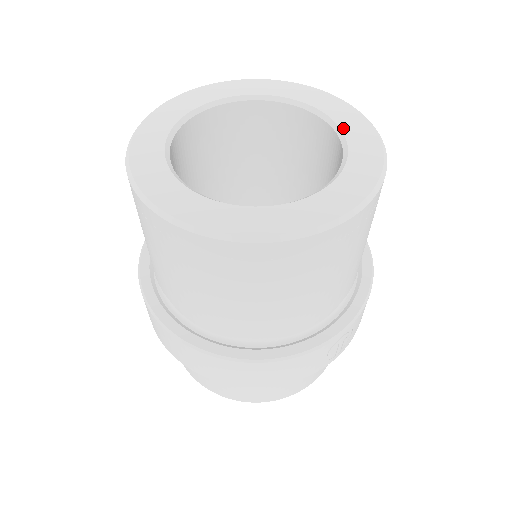
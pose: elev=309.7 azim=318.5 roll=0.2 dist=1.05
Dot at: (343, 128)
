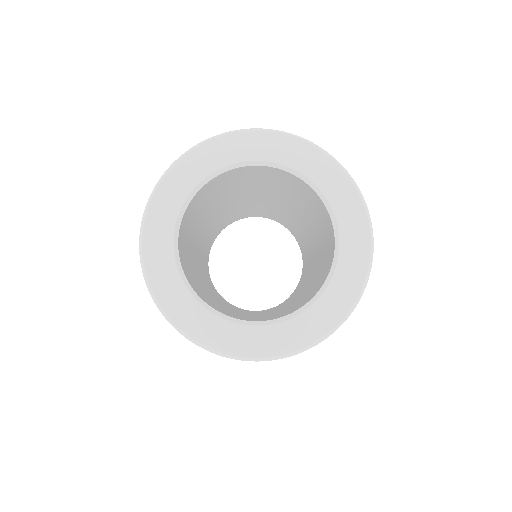
Dot at: (294, 167)
